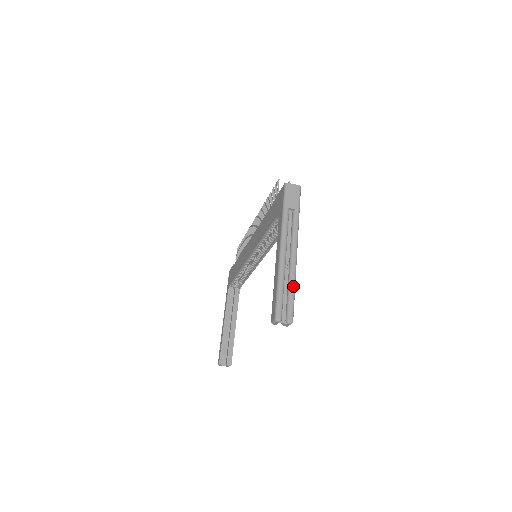
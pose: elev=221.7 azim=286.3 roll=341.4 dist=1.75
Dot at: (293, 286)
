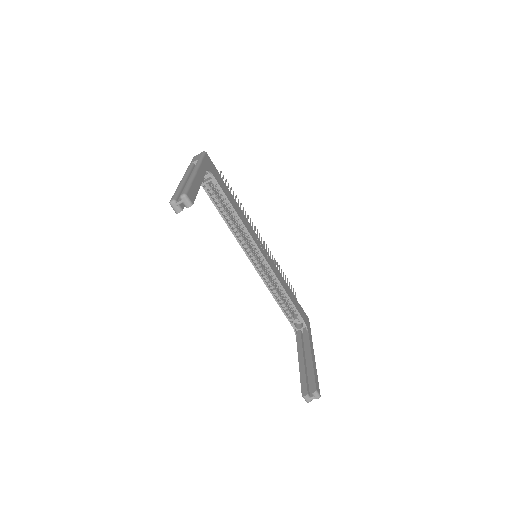
Dot at: (188, 182)
